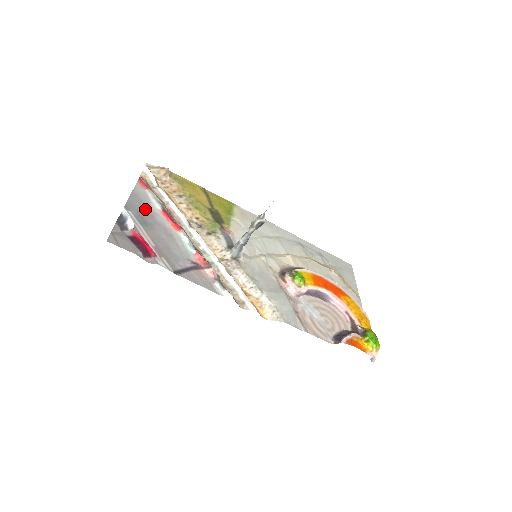
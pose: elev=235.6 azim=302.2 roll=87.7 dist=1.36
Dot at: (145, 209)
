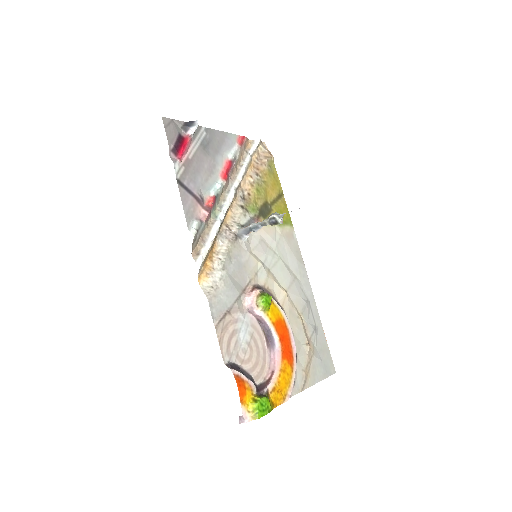
Dot at: (219, 145)
